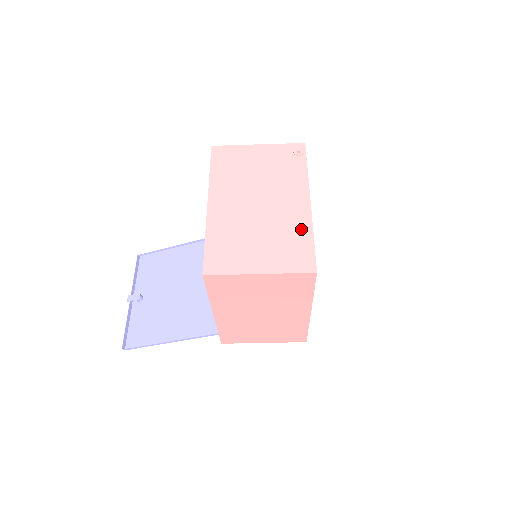
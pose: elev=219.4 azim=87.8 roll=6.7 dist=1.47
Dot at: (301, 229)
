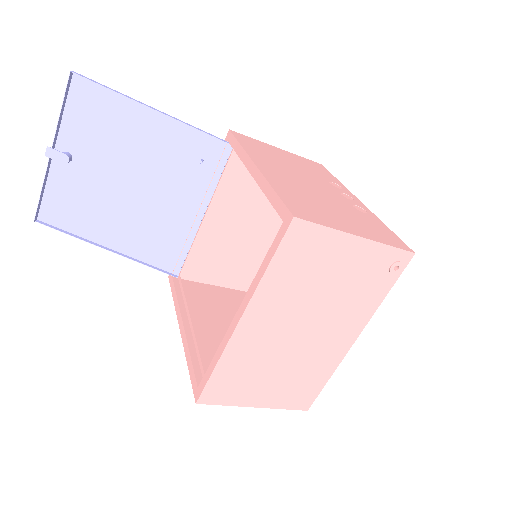
Dot at: (324, 370)
